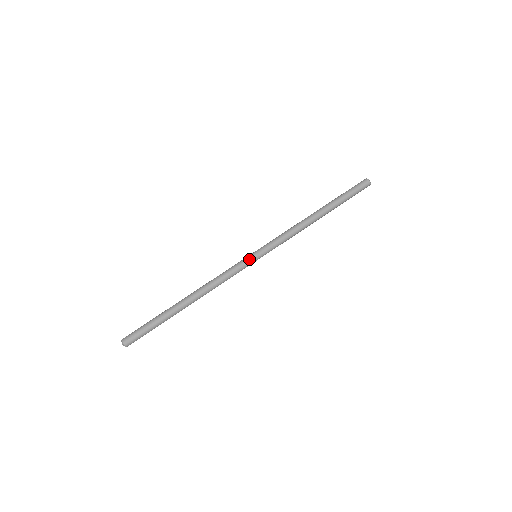
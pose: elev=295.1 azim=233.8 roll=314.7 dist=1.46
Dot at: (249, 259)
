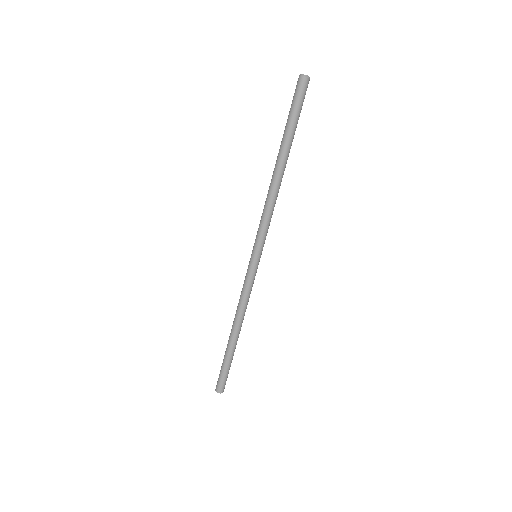
Dot at: occluded
